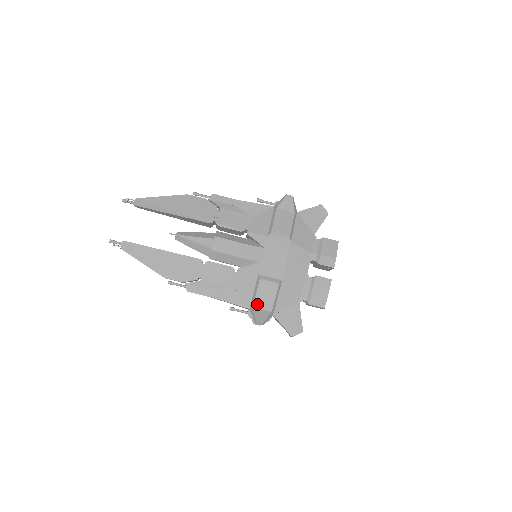
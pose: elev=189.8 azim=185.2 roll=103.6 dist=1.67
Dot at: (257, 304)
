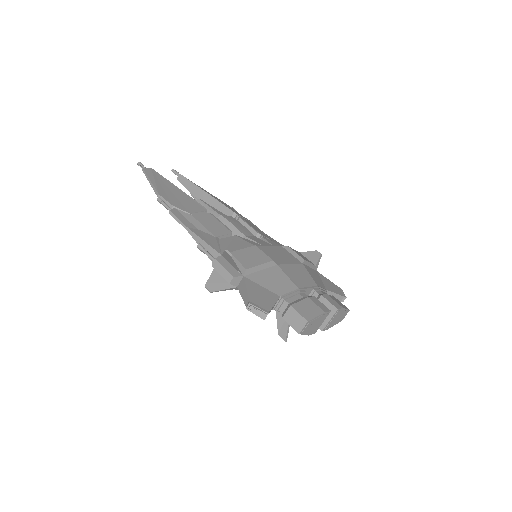
Dot at: (235, 255)
